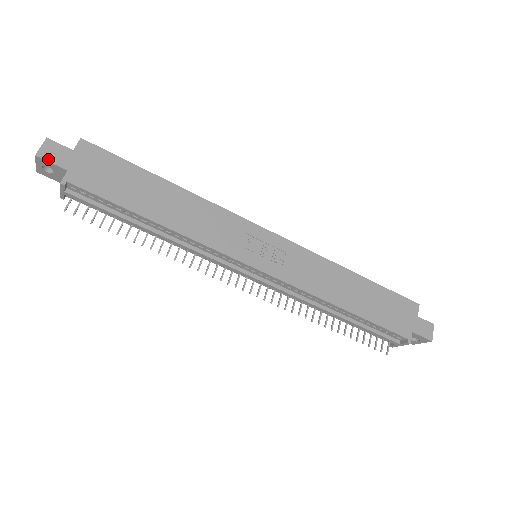
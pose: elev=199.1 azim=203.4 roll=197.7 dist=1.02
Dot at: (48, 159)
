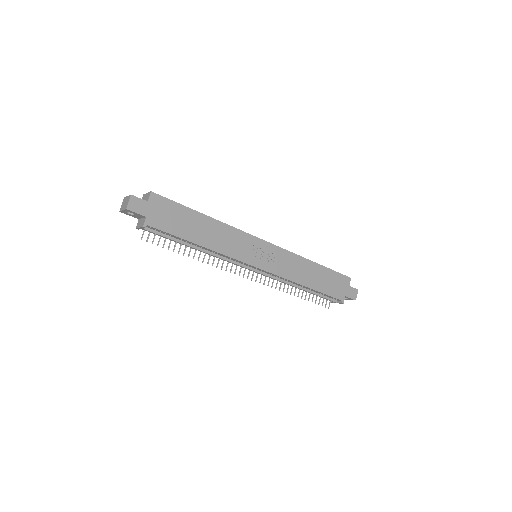
Dot at: (134, 210)
